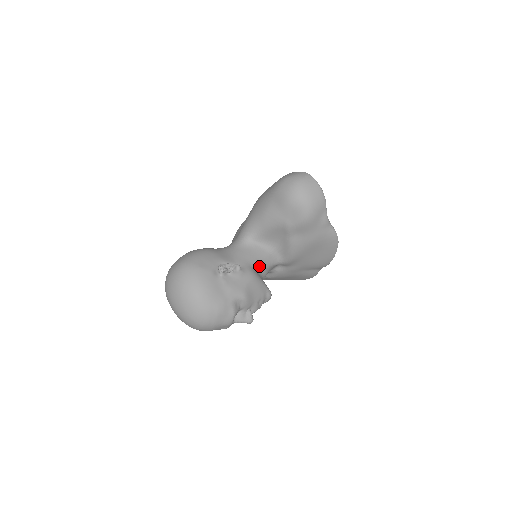
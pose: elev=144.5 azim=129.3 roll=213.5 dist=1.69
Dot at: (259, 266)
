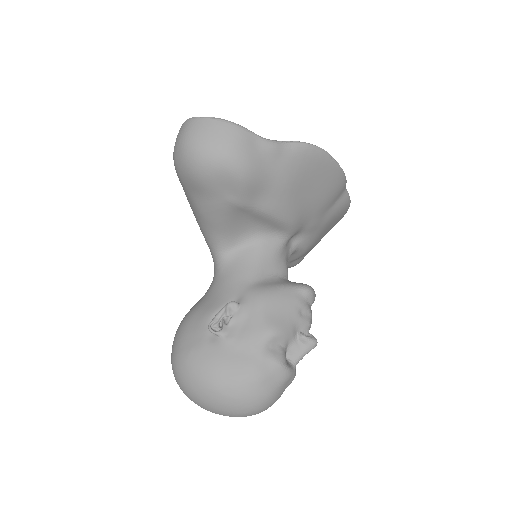
Dot at: (262, 271)
